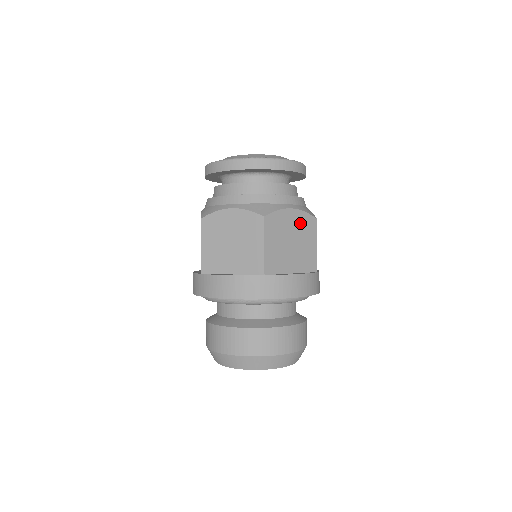
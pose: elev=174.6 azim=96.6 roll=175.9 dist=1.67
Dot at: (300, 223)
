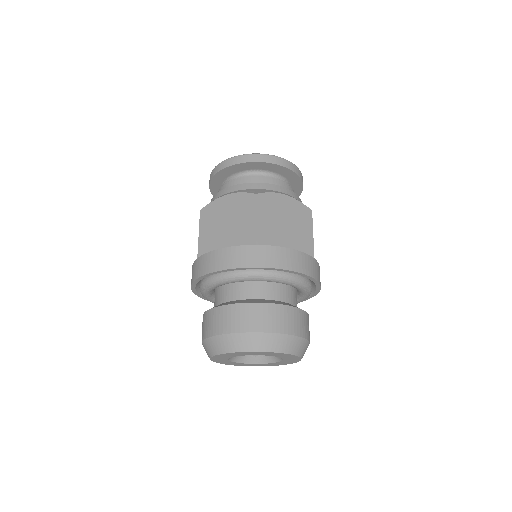
Dot at: (294, 209)
